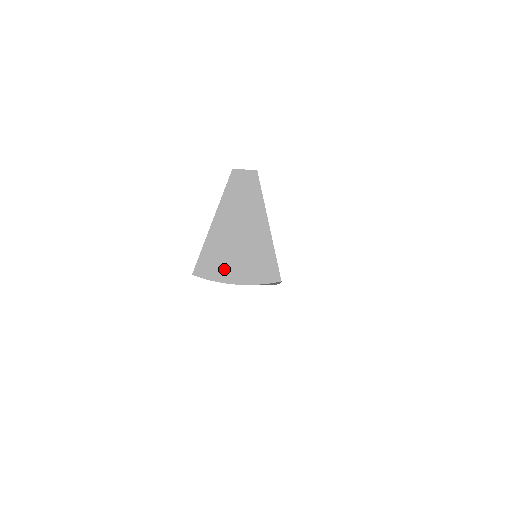
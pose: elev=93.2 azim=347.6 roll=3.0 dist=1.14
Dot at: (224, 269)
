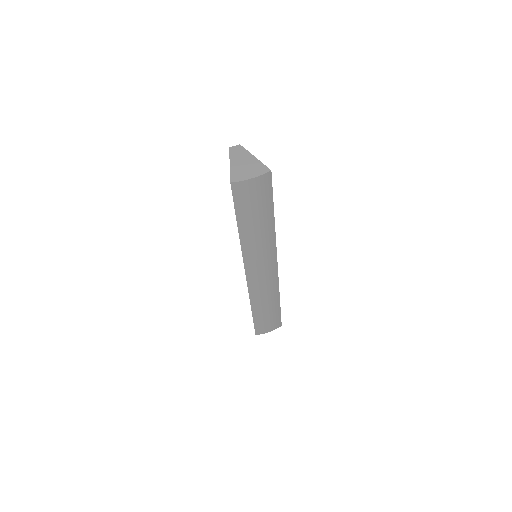
Dot at: (244, 176)
